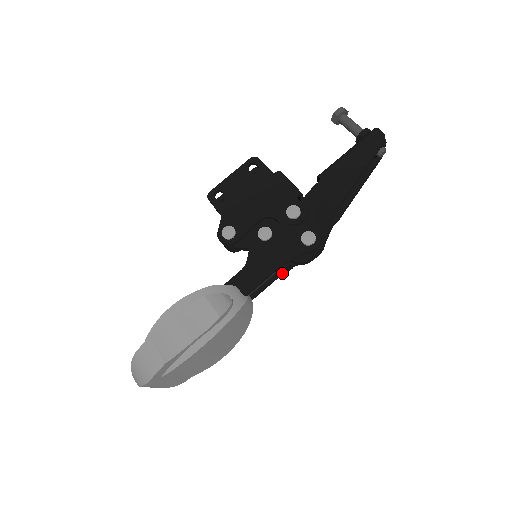
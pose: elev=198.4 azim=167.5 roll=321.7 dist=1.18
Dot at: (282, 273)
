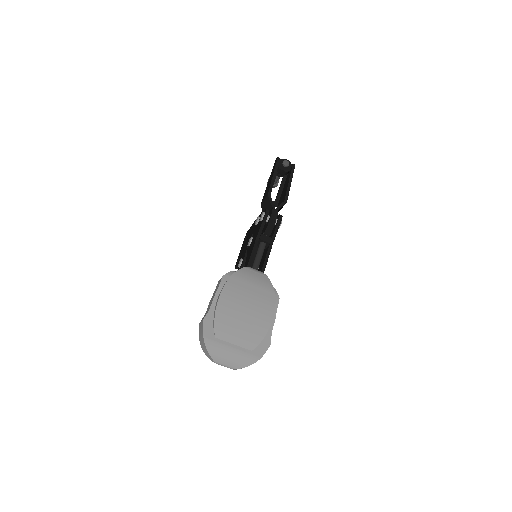
Dot at: (270, 247)
